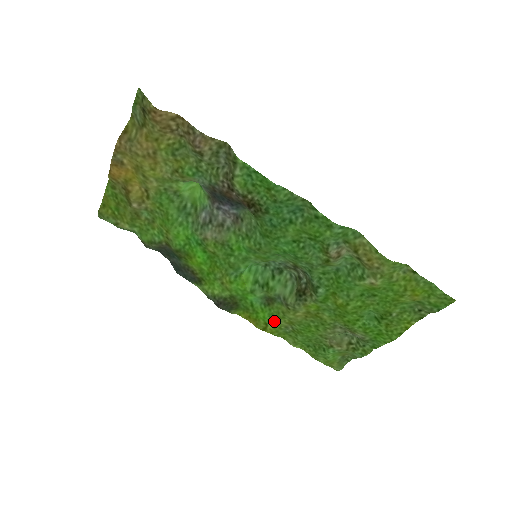
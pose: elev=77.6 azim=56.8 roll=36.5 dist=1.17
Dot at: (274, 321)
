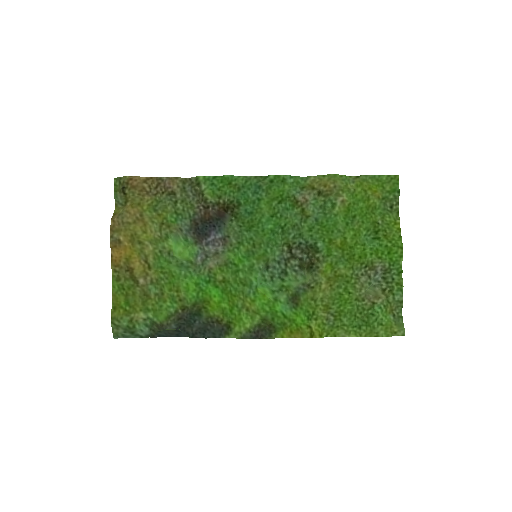
Dot at: (313, 318)
